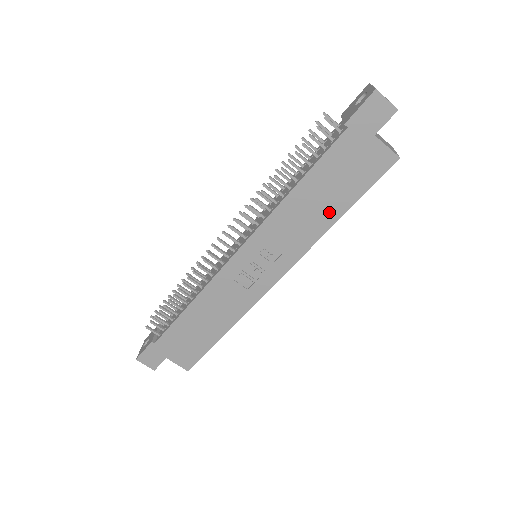
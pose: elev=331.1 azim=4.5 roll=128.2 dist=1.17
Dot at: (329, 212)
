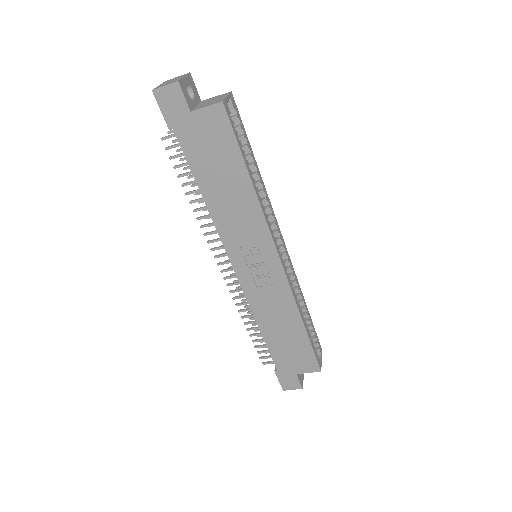
Dot at: (240, 185)
